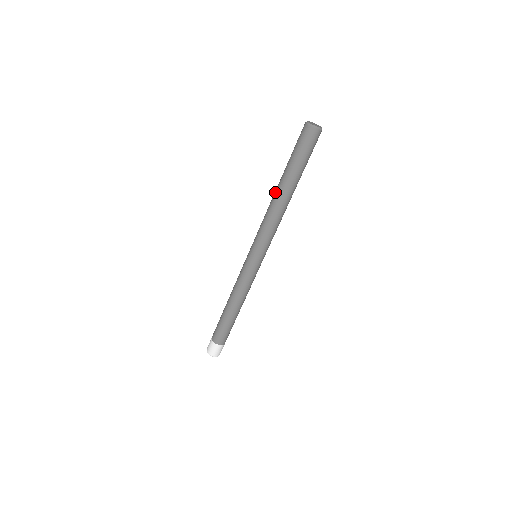
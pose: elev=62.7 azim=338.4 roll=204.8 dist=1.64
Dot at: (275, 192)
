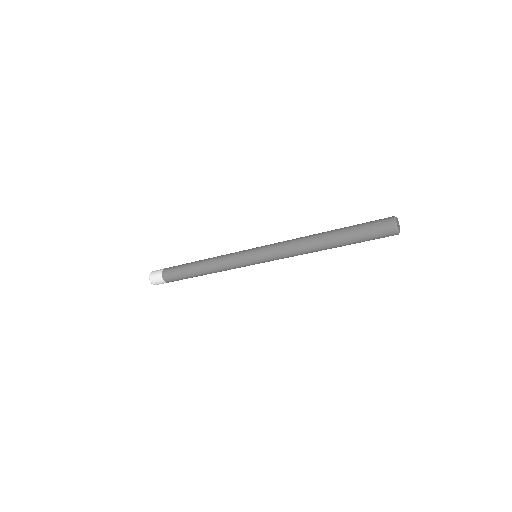
Dot at: (319, 243)
